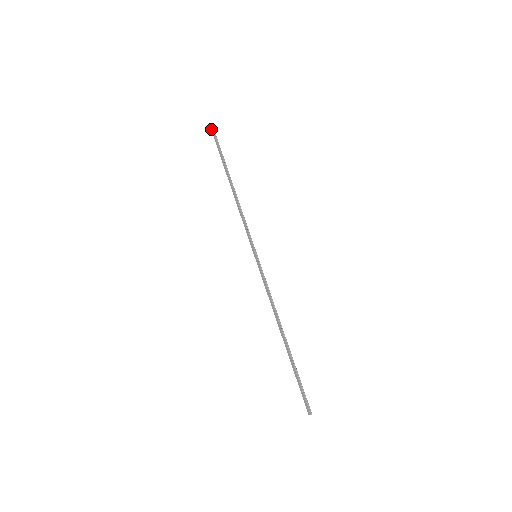
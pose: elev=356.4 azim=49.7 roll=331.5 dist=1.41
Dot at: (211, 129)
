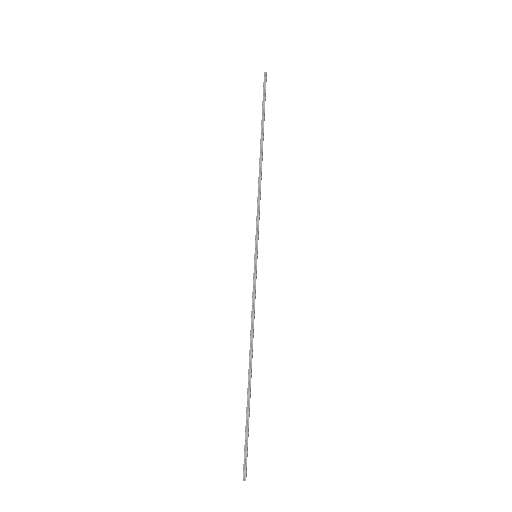
Dot at: (264, 74)
